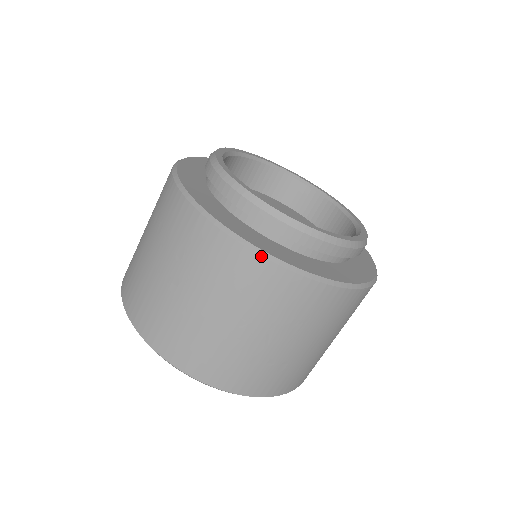
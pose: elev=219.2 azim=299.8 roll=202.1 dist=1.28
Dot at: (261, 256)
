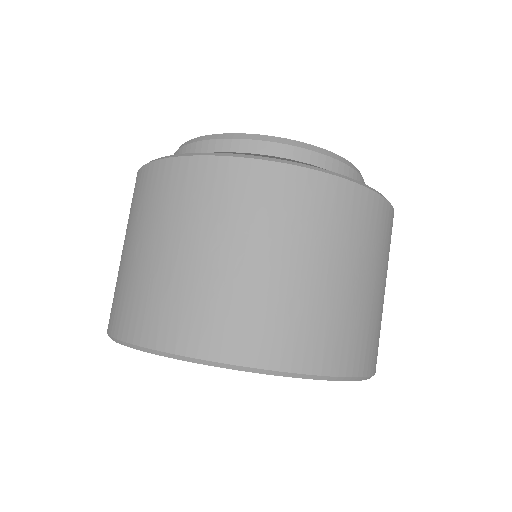
Dot at: (209, 156)
